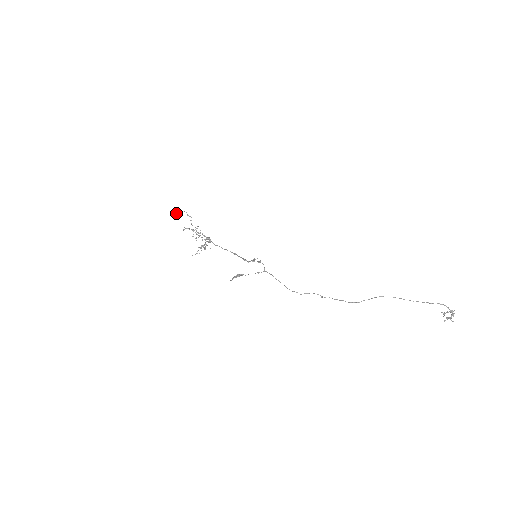
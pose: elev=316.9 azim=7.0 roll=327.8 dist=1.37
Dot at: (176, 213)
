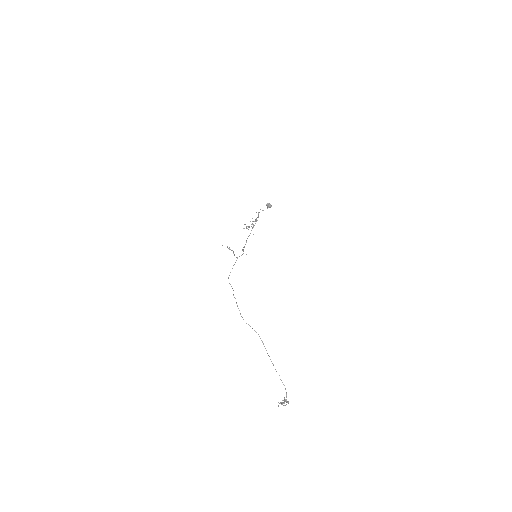
Dot at: (267, 204)
